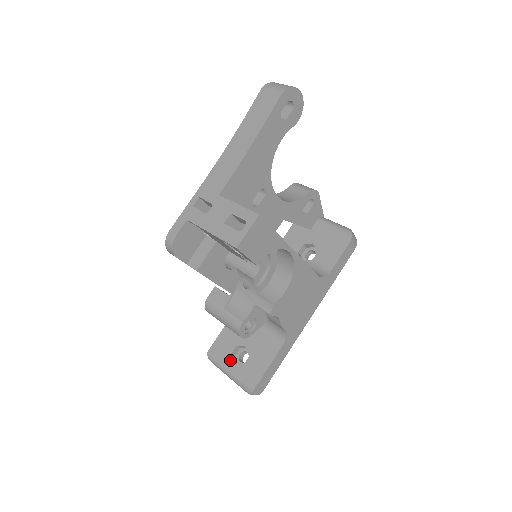
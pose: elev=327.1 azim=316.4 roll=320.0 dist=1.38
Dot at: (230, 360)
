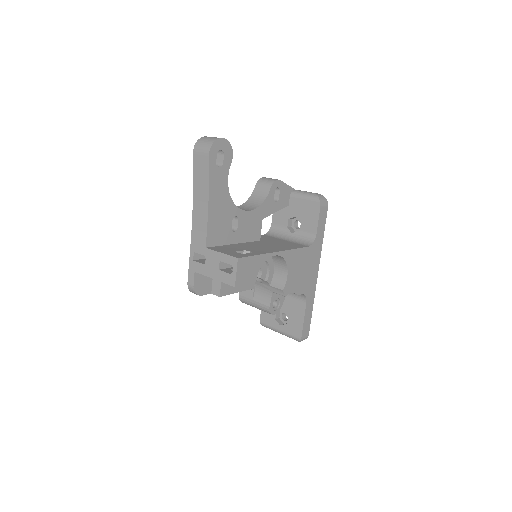
Dot at: (277, 323)
